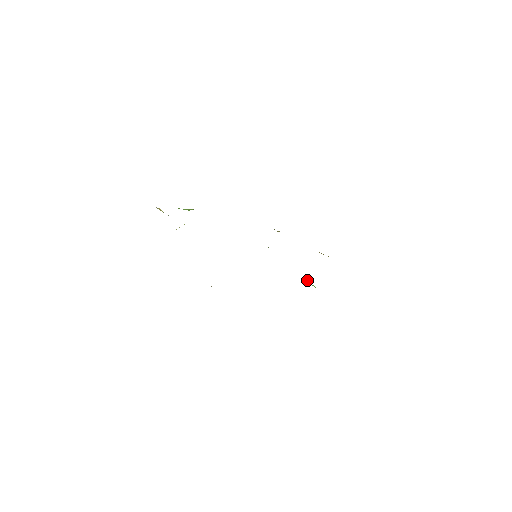
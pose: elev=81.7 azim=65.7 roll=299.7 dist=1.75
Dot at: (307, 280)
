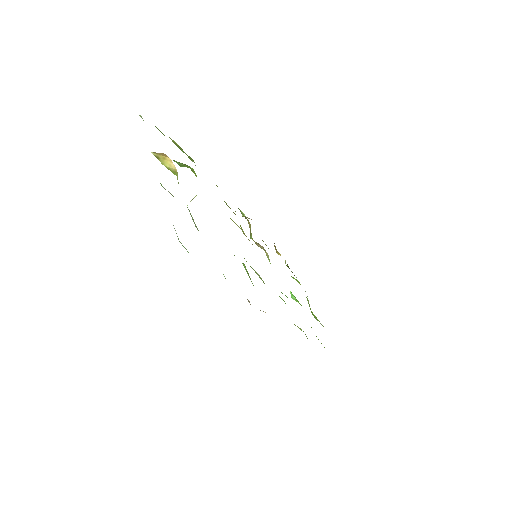
Dot at: occluded
